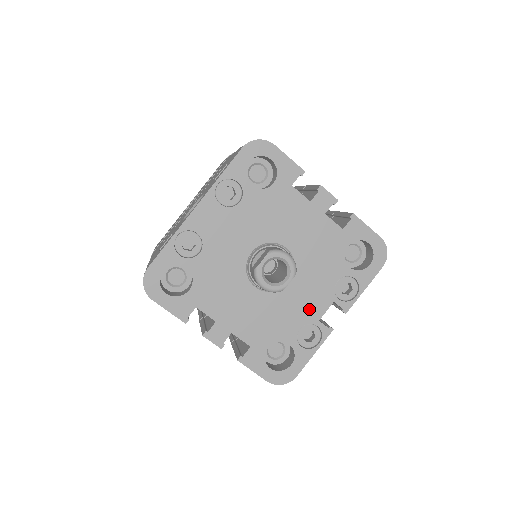
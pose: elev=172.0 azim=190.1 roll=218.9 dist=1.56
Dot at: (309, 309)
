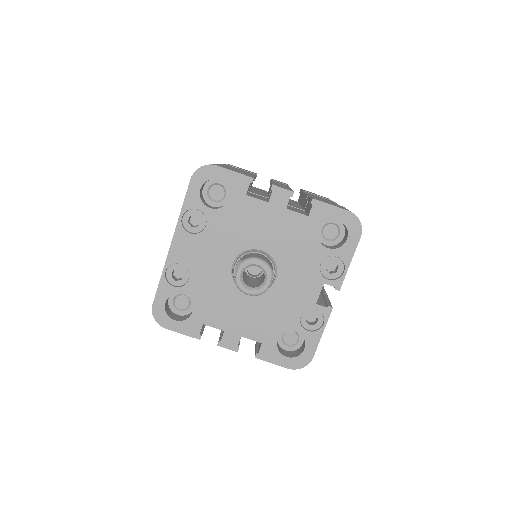
Dot at: (303, 297)
